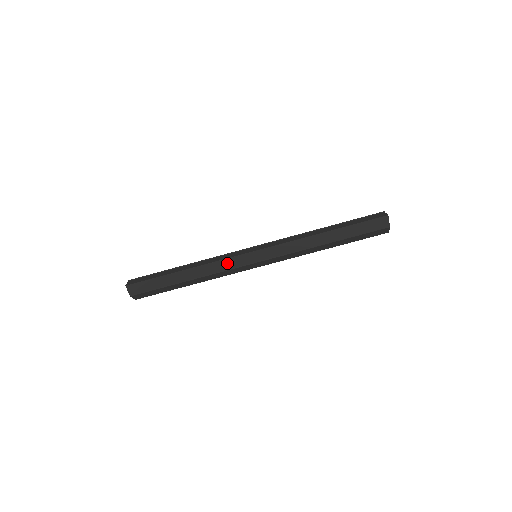
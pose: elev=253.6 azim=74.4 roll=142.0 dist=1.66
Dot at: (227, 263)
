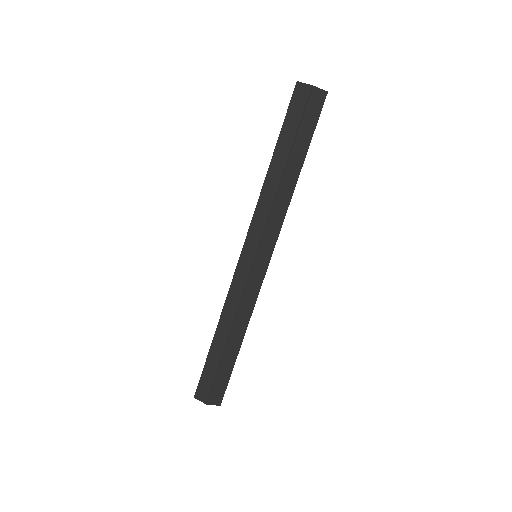
Dot at: (236, 288)
